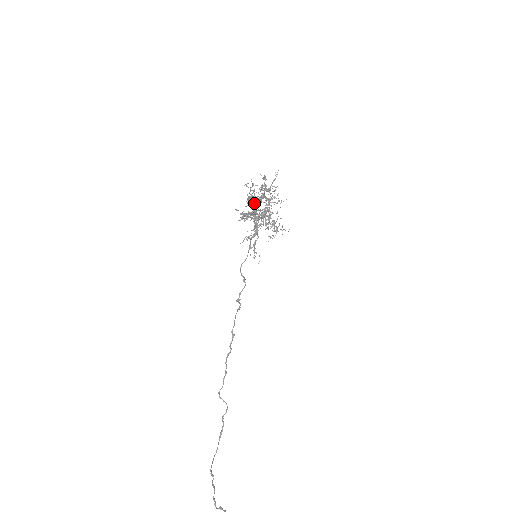
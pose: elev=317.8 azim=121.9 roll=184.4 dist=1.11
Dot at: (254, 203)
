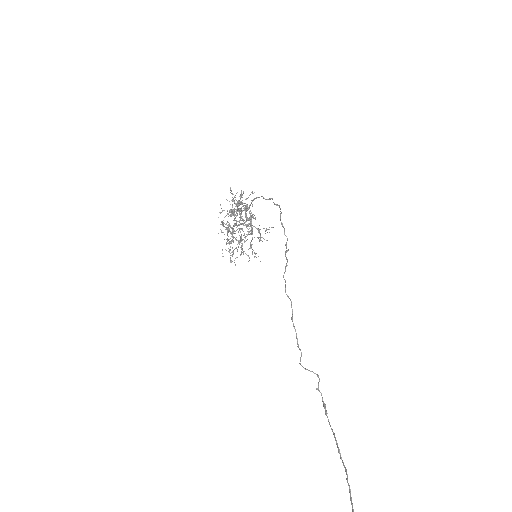
Dot at: (243, 205)
